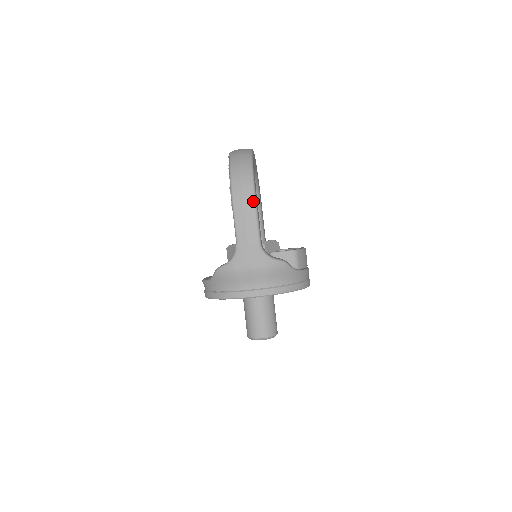
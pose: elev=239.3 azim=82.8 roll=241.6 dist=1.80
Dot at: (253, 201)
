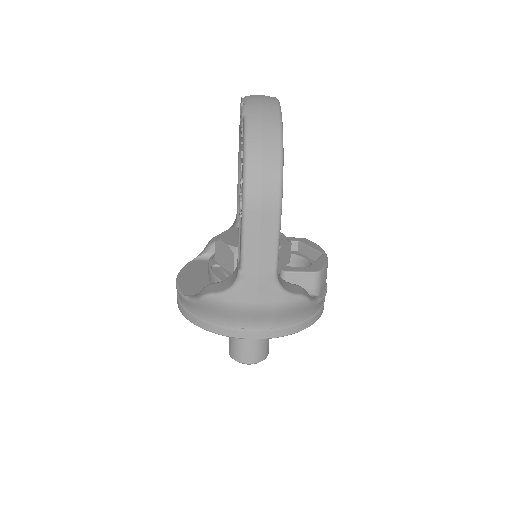
Dot at: (277, 212)
